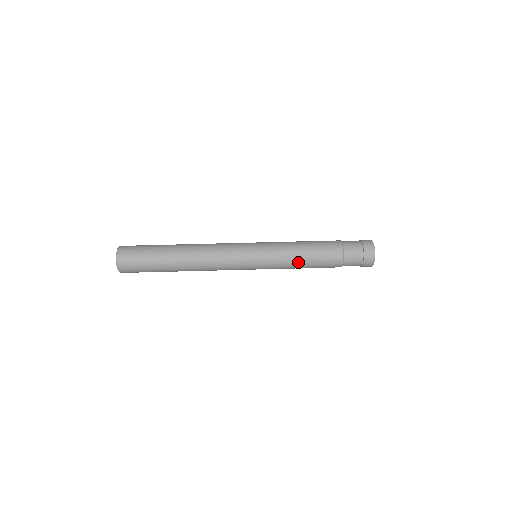
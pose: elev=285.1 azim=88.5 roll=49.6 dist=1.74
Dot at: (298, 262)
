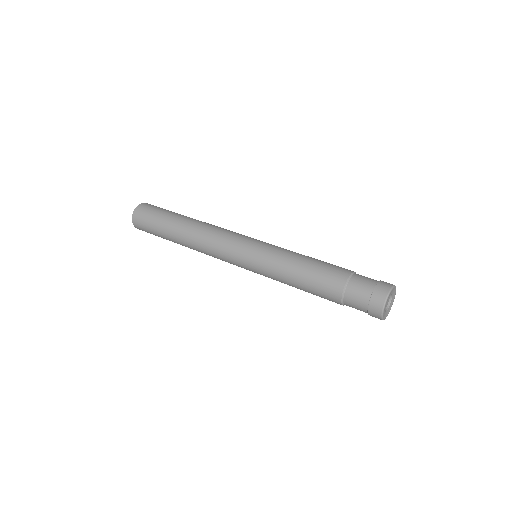
Dot at: (297, 259)
